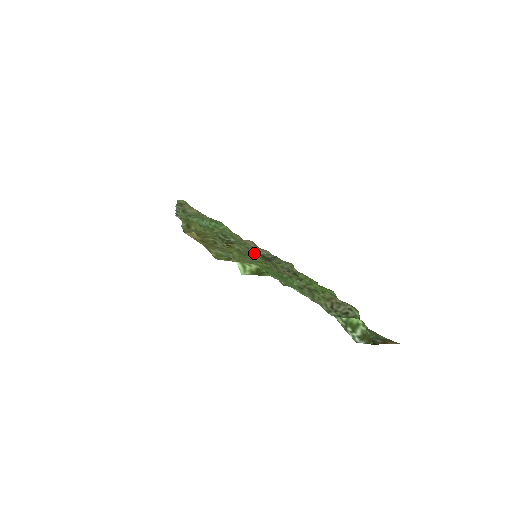
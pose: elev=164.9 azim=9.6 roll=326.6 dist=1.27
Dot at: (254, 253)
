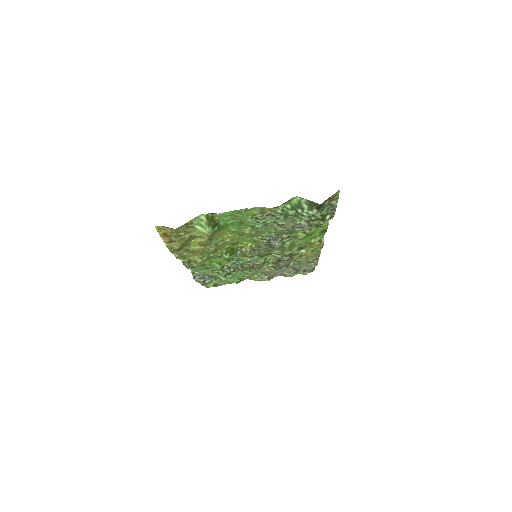
Dot at: (254, 256)
